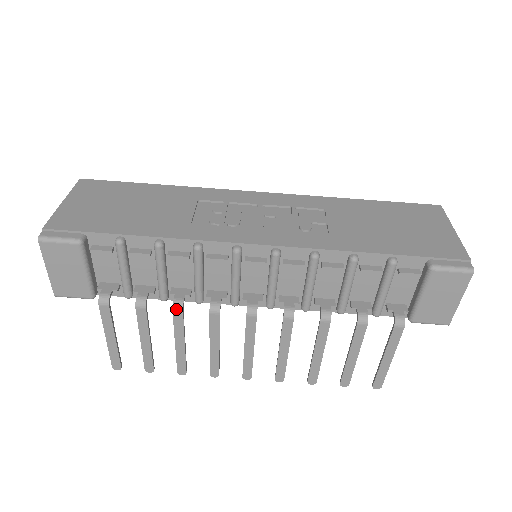
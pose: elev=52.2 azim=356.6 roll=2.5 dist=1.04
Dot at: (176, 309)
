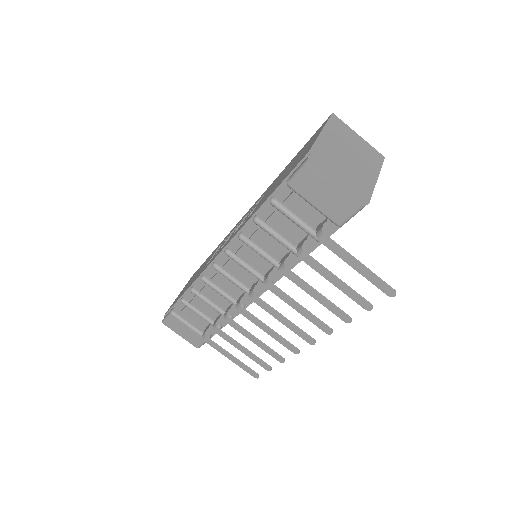
Dot at: (227, 321)
